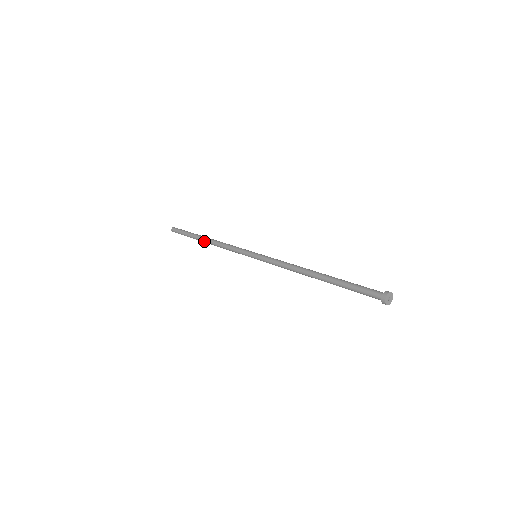
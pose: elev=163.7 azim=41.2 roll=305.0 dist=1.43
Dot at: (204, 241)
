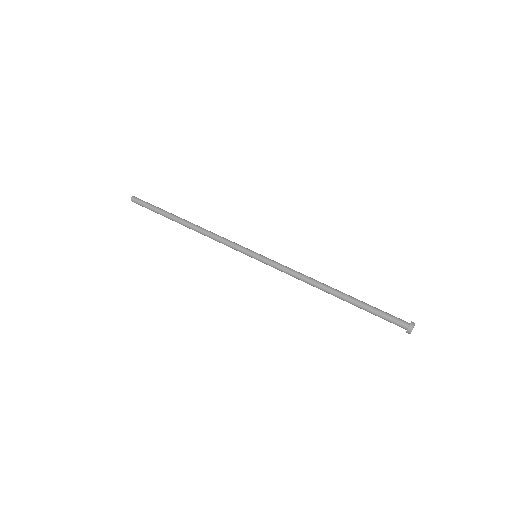
Dot at: occluded
